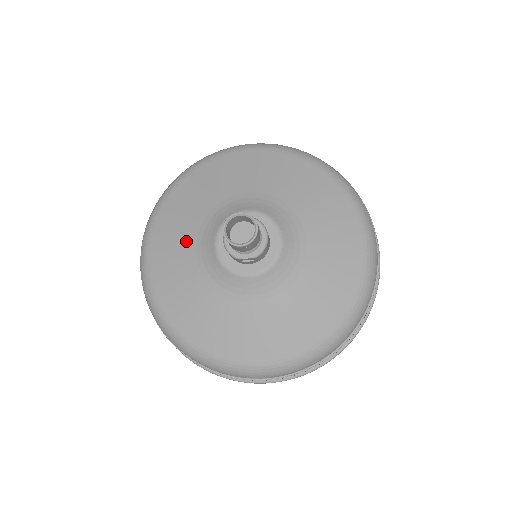
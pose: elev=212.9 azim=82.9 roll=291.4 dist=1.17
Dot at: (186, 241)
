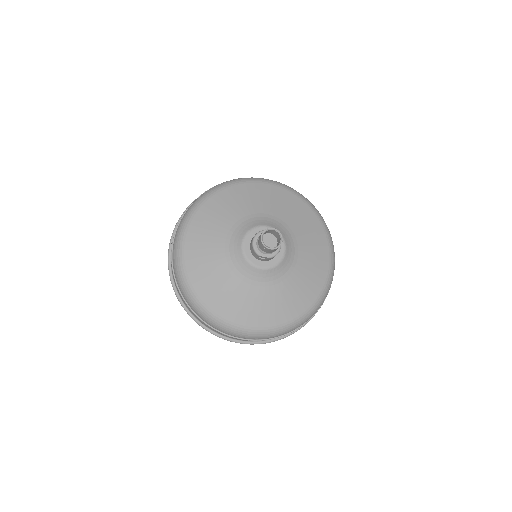
Dot at: (219, 233)
